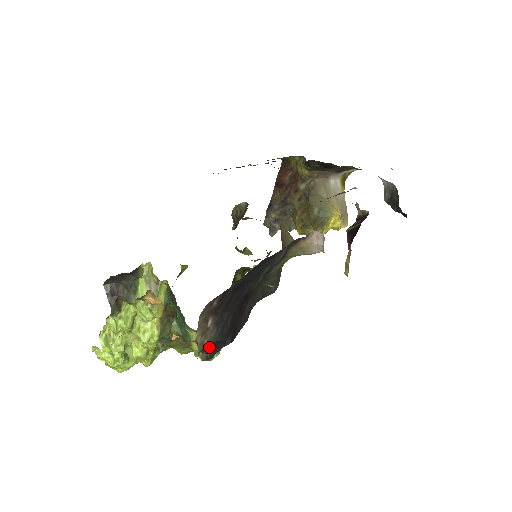
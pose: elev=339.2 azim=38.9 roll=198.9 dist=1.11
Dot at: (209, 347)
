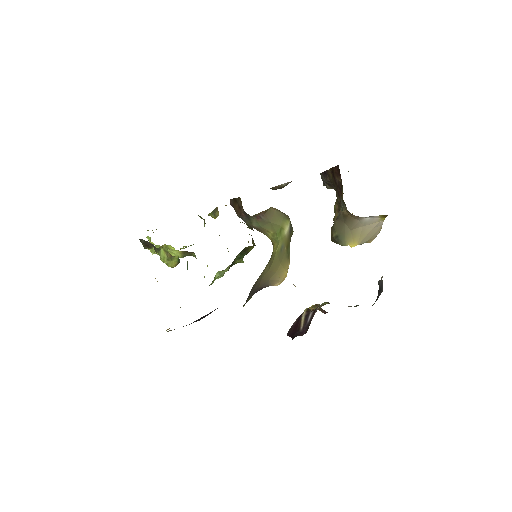
Dot at: occluded
